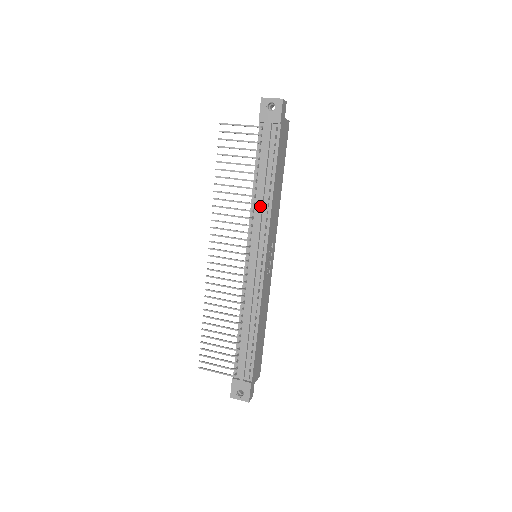
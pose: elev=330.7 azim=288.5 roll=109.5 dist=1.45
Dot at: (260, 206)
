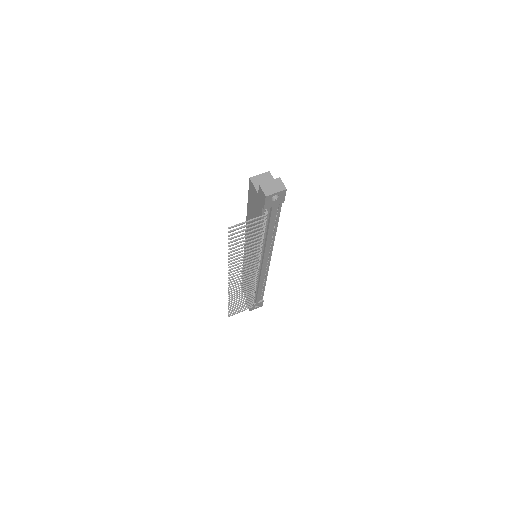
Dot at: (267, 245)
